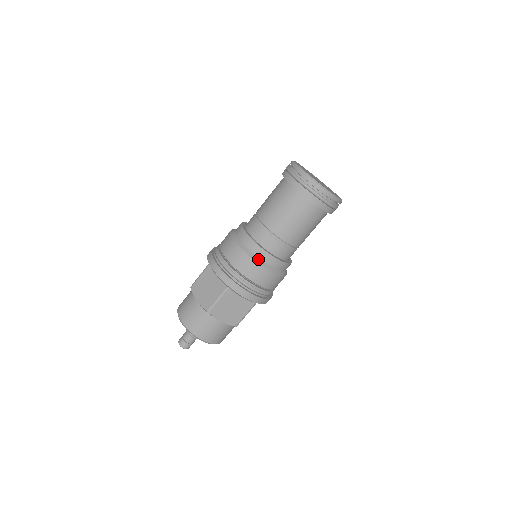
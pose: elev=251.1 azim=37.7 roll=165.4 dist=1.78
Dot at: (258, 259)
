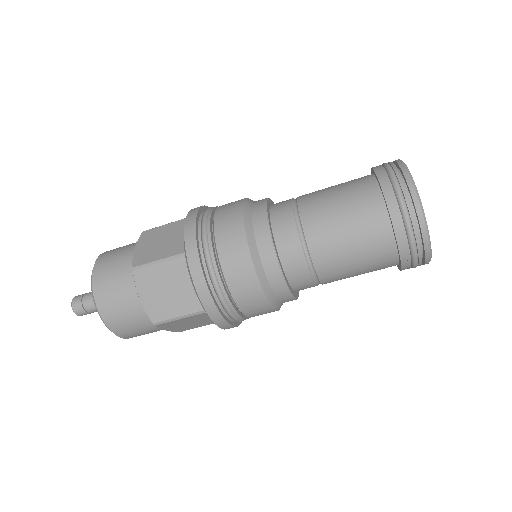
Dot at: (273, 297)
